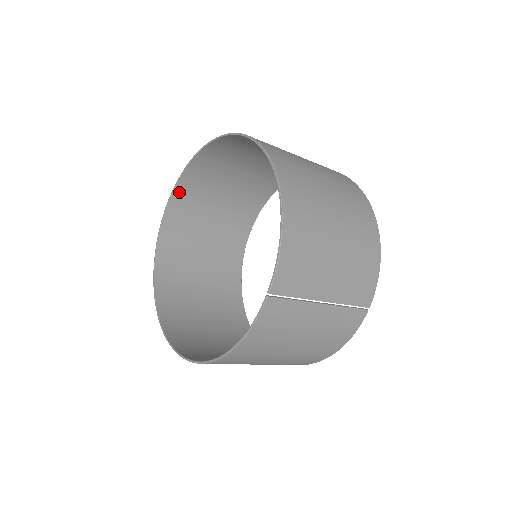
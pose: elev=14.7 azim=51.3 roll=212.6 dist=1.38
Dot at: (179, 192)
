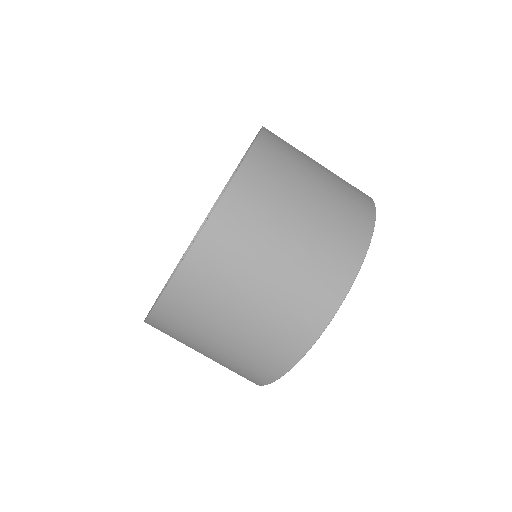
Dot at: occluded
